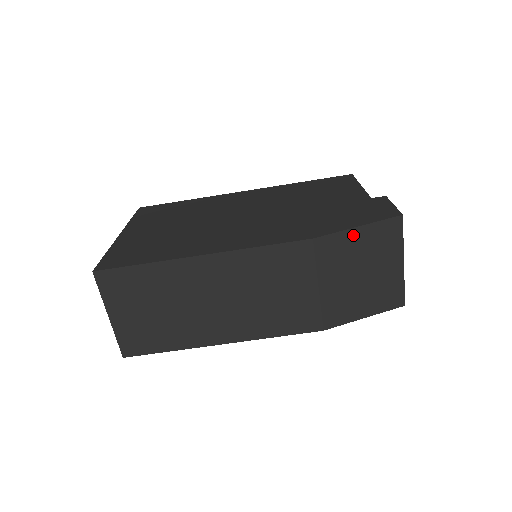
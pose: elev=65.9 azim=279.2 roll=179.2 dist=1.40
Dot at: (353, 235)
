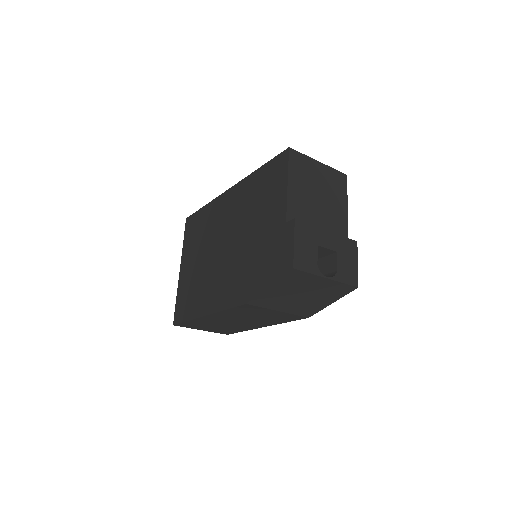
Dot at: (270, 291)
